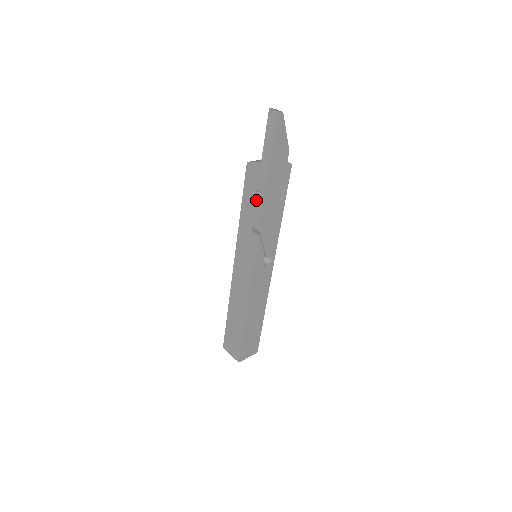
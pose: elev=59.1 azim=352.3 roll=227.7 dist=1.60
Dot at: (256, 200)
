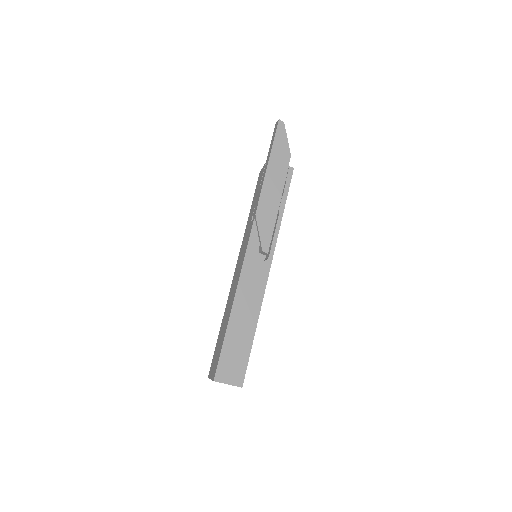
Dot at: (258, 192)
